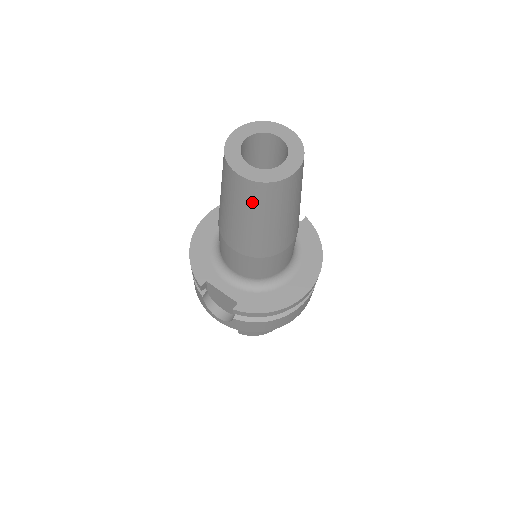
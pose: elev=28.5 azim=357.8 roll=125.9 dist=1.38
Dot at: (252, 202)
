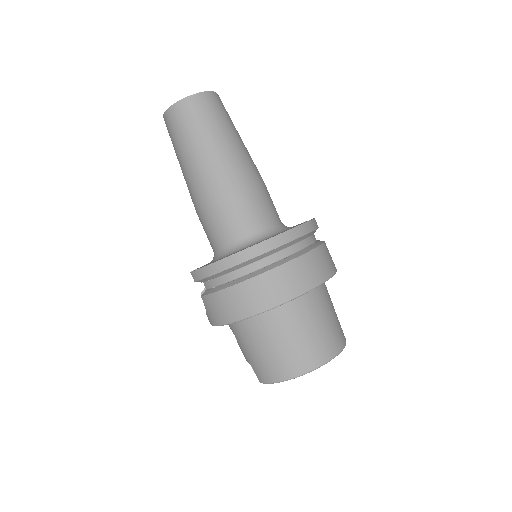
Dot at: (172, 135)
